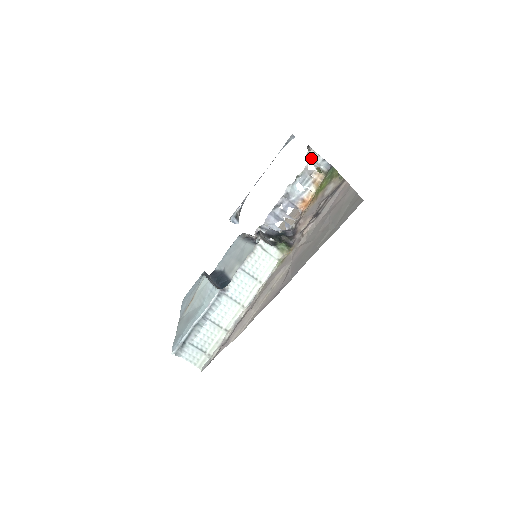
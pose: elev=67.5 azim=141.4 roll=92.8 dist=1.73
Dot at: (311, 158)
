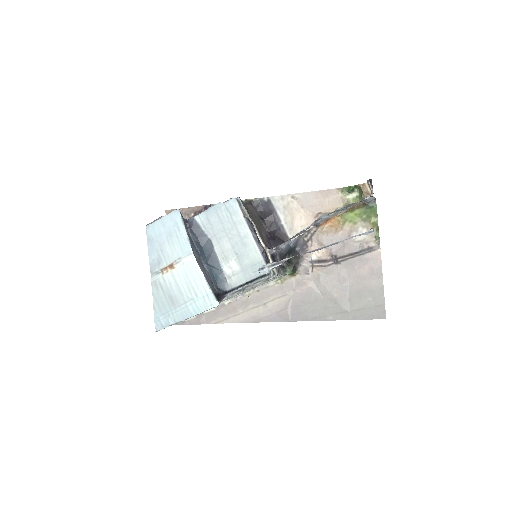
Dot at: (365, 200)
